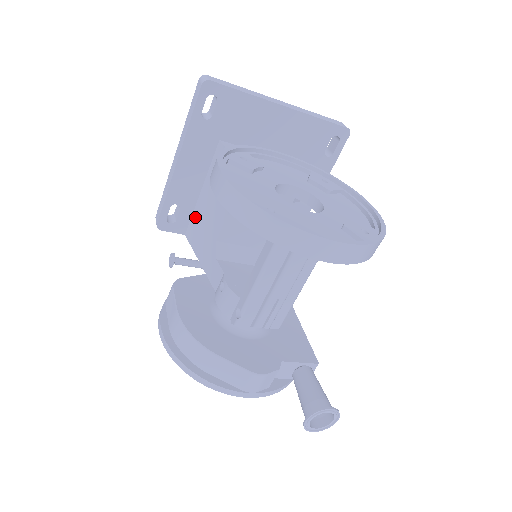
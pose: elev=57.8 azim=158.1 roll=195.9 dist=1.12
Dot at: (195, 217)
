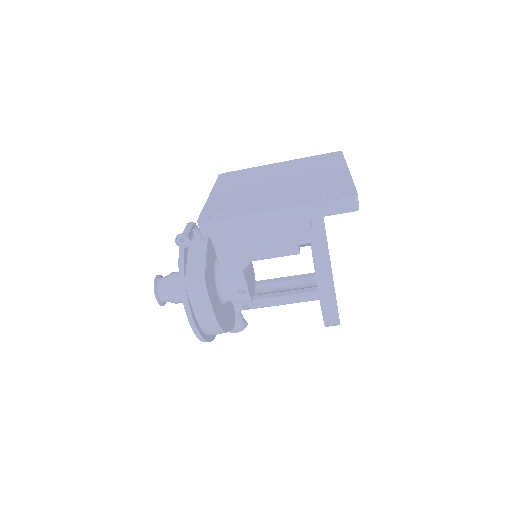
Dot at: occluded
